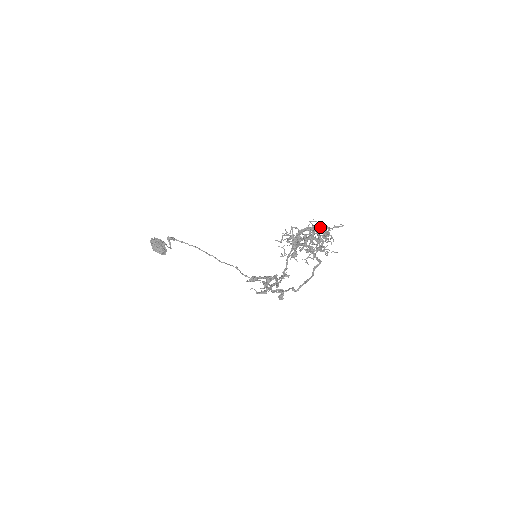
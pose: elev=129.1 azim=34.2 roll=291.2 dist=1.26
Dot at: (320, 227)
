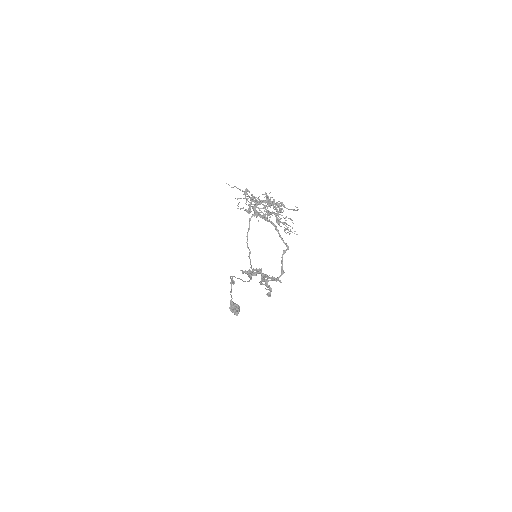
Dot at: occluded
